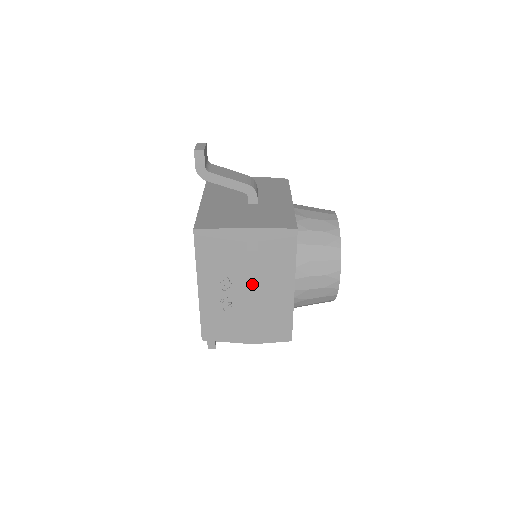
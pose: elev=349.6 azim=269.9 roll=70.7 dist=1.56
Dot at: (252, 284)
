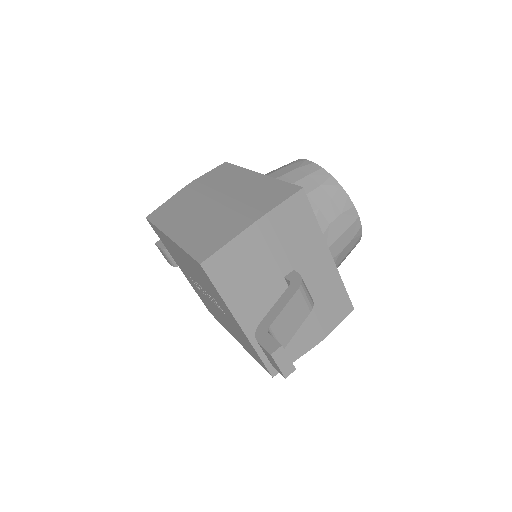
Dot at: occluded
